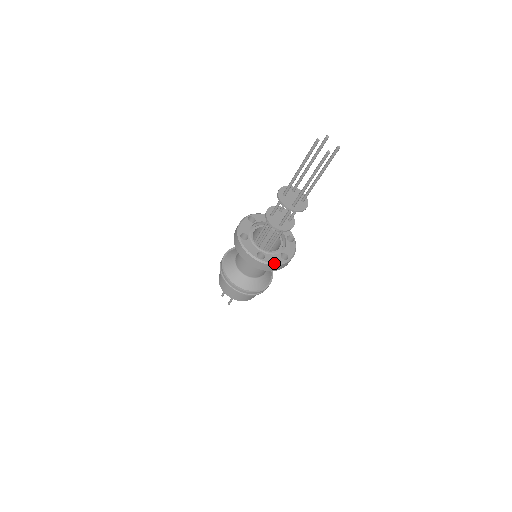
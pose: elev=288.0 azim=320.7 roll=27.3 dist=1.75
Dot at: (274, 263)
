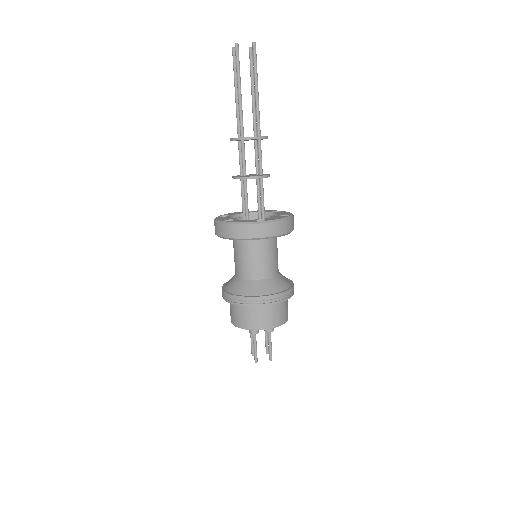
Dot at: (240, 222)
